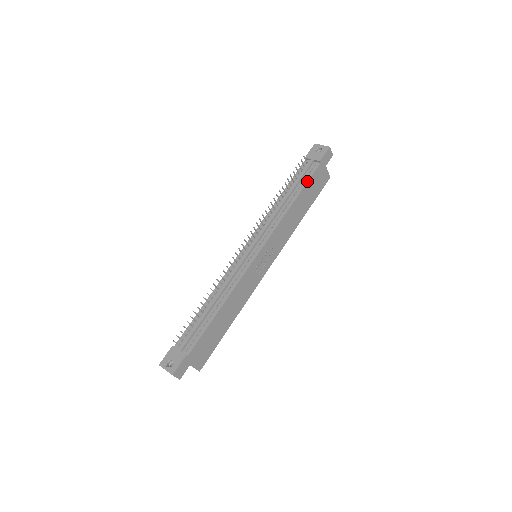
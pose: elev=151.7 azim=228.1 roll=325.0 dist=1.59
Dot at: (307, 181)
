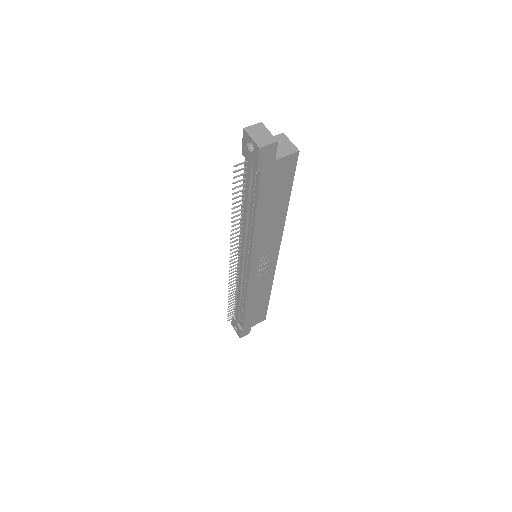
Dot at: (256, 198)
